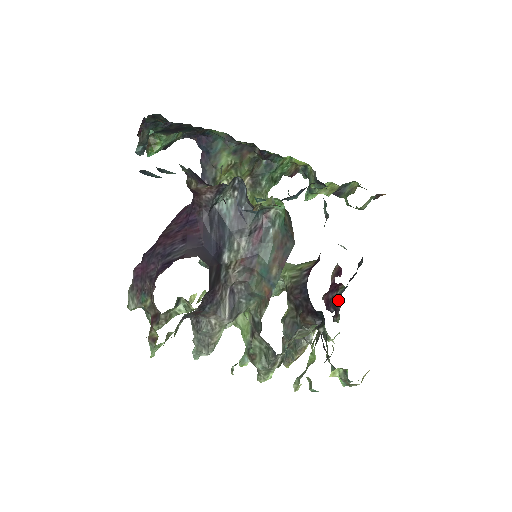
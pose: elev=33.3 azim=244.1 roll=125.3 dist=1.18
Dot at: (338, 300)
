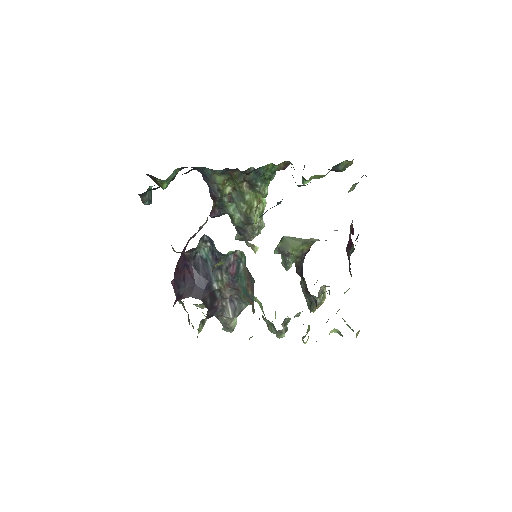
Dot at: (349, 260)
